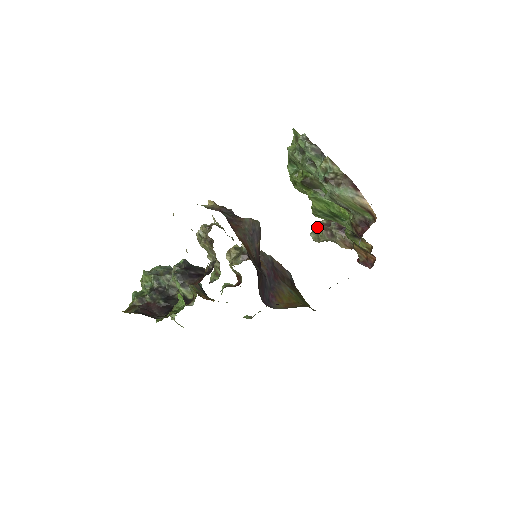
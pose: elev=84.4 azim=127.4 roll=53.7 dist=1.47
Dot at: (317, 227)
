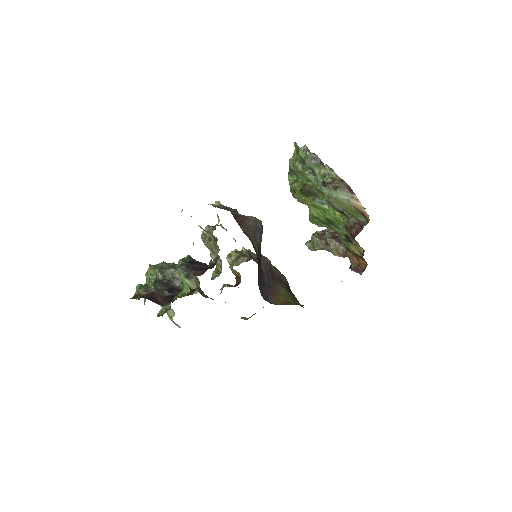
Dot at: (313, 236)
